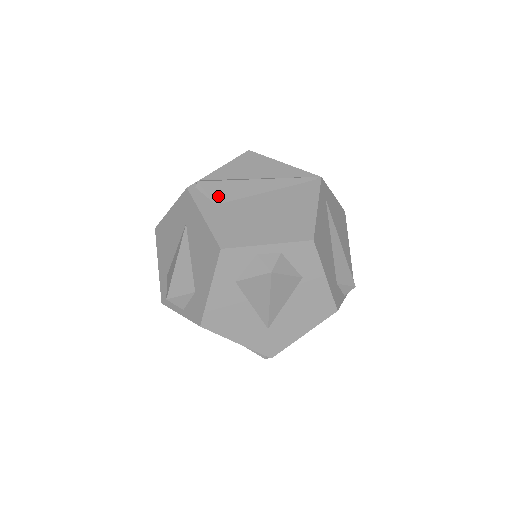
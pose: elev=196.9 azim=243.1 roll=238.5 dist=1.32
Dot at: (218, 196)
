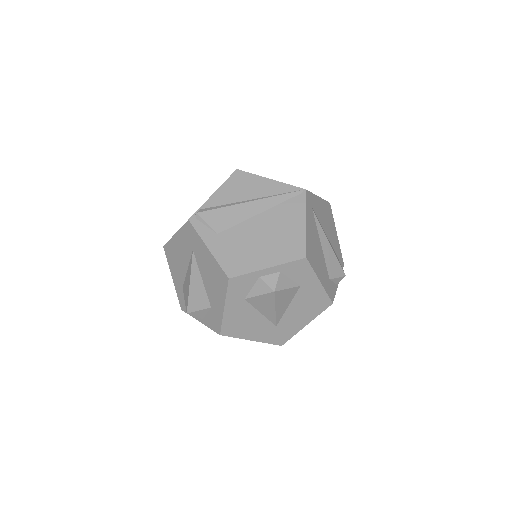
Dot at: (217, 225)
